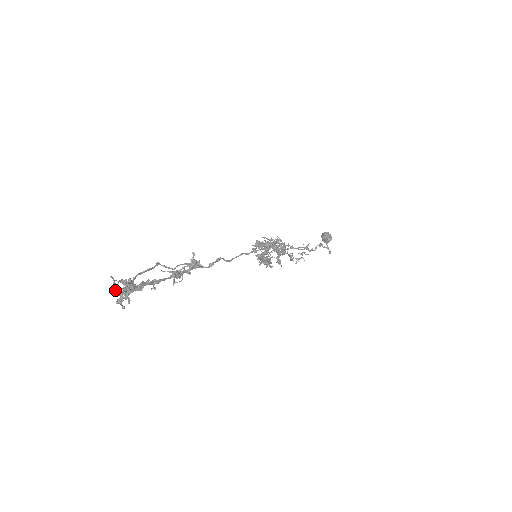
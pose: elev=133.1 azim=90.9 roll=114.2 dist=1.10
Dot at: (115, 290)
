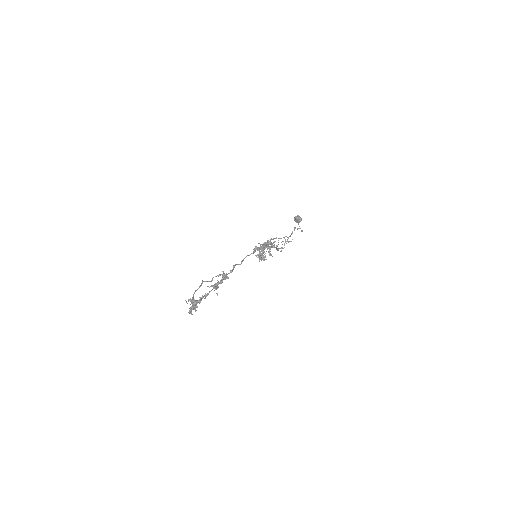
Dot at: occluded
